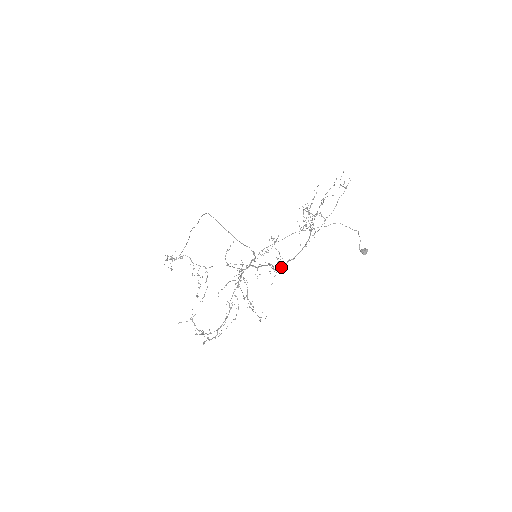
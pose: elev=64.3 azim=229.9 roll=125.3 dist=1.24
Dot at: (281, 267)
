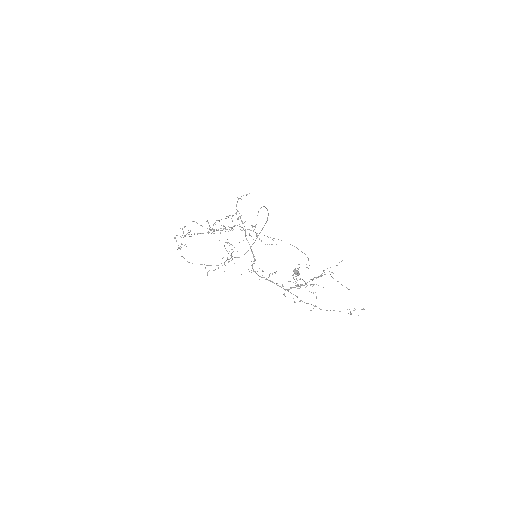
Dot at: occluded
